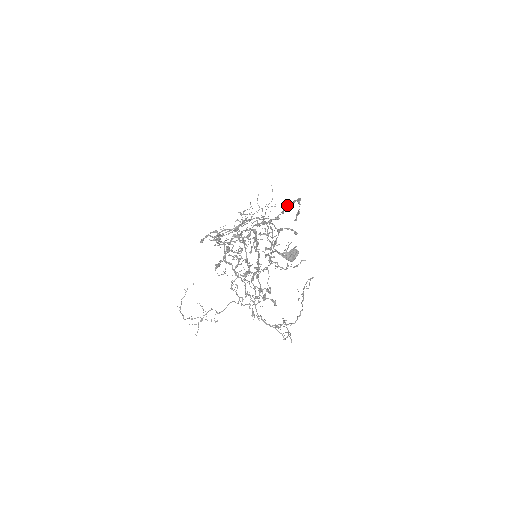
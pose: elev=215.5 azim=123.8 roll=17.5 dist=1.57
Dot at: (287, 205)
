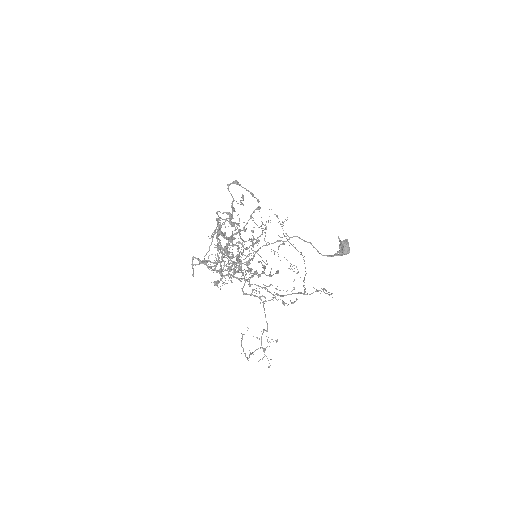
Dot at: (241, 197)
